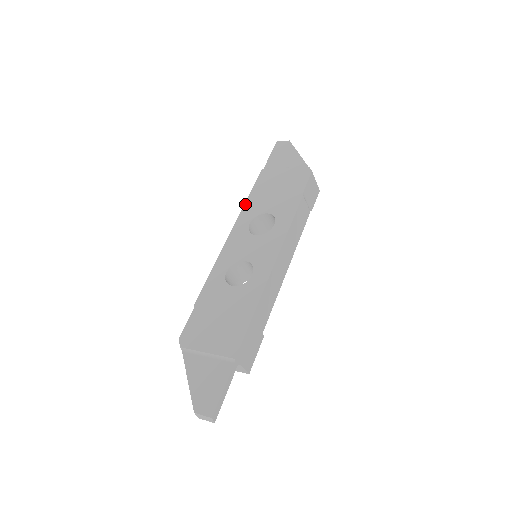
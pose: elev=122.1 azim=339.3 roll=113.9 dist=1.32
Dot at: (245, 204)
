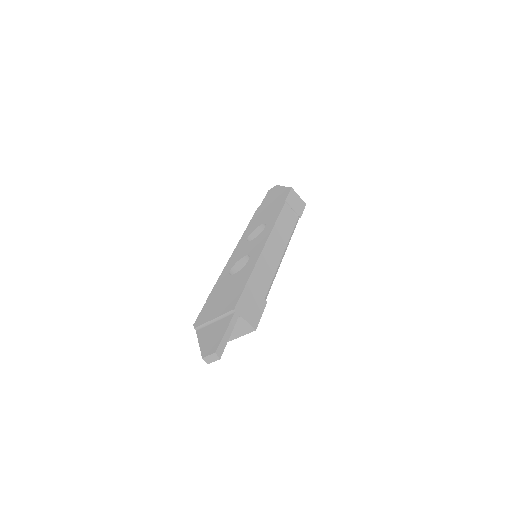
Dot at: (245, 230)
